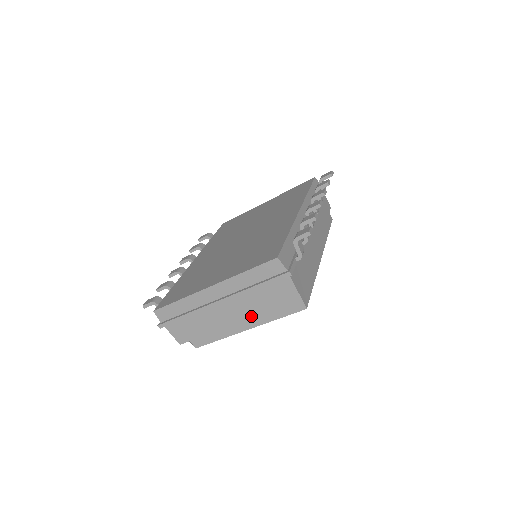
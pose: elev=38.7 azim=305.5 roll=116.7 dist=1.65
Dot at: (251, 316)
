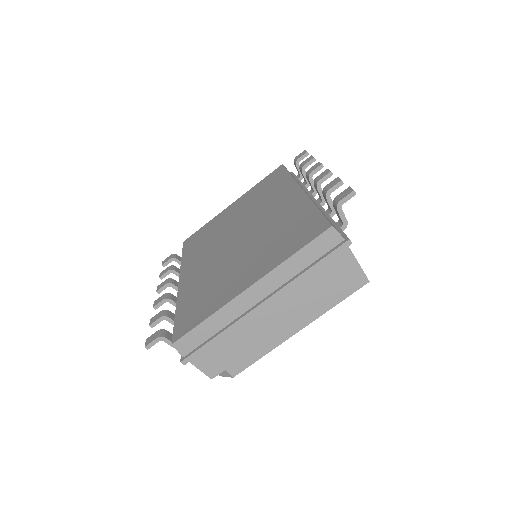
Dot at: (303, 311)
